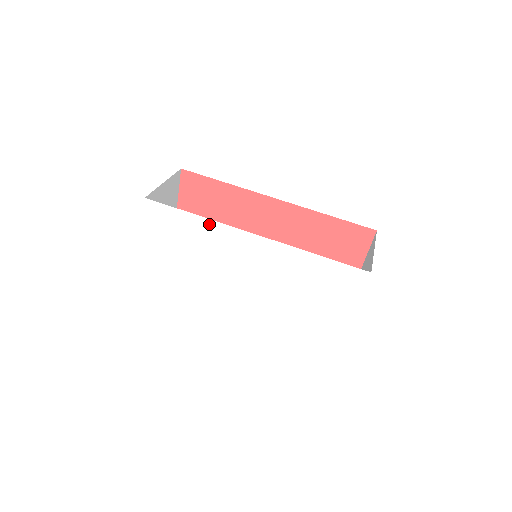
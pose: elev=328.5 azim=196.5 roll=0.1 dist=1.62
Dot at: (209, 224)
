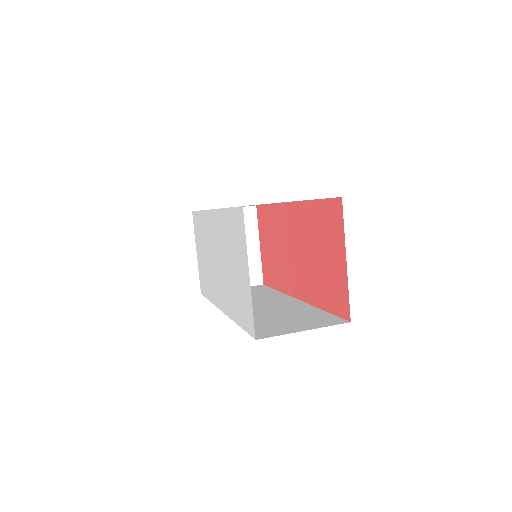
Dot at: (203, 215)
